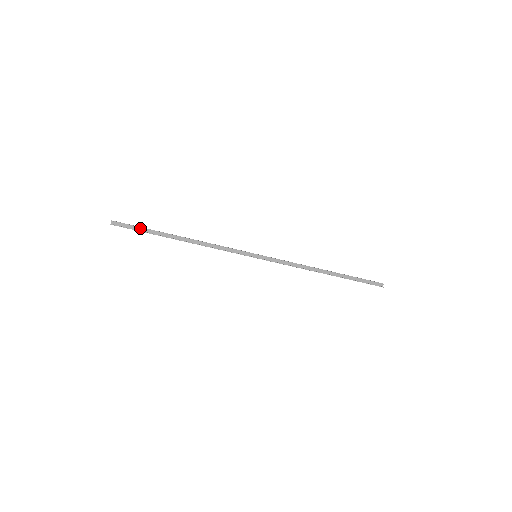
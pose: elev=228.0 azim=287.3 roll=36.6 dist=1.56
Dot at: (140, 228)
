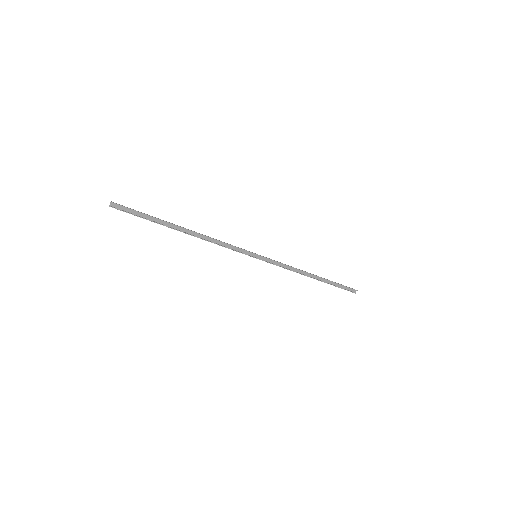
Dot at: (143, 214)
